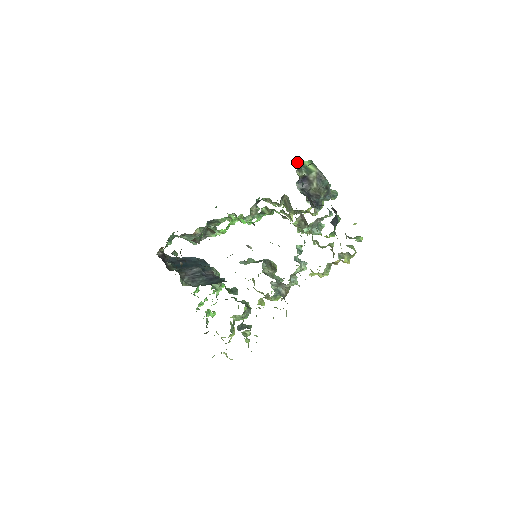
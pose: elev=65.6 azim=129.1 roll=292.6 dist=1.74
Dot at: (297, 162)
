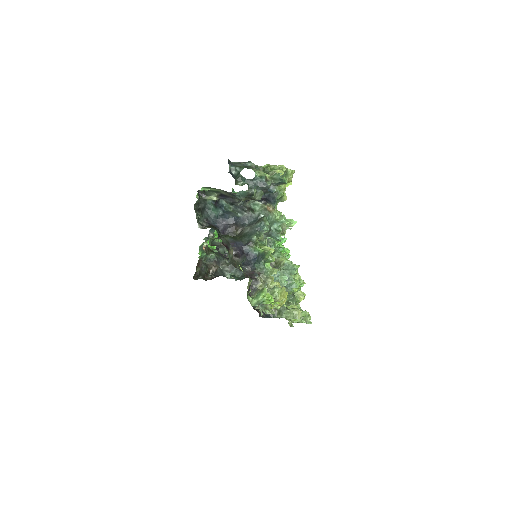
Dot at: (198, 190)
